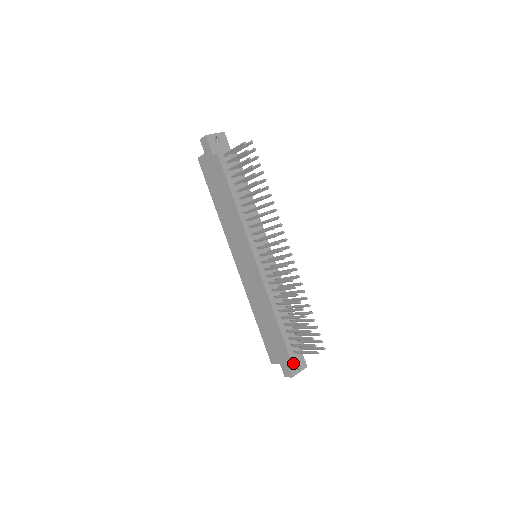
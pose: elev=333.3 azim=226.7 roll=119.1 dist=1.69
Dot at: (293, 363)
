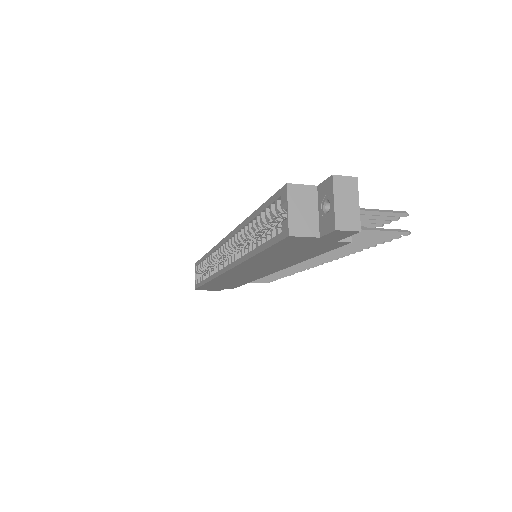
Dot at: occluded
